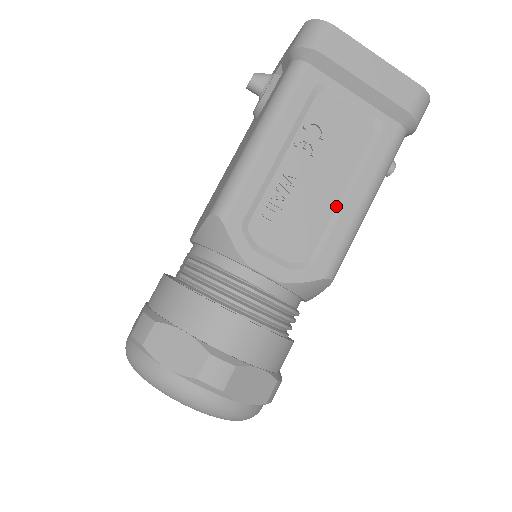
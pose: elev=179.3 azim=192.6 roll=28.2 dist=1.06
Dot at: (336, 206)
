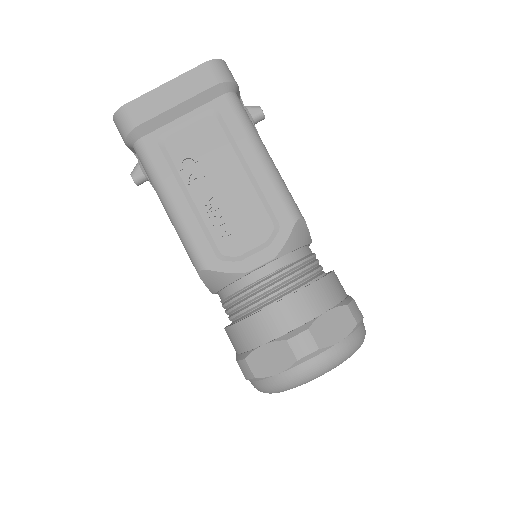
Dot at: (250, 181)
